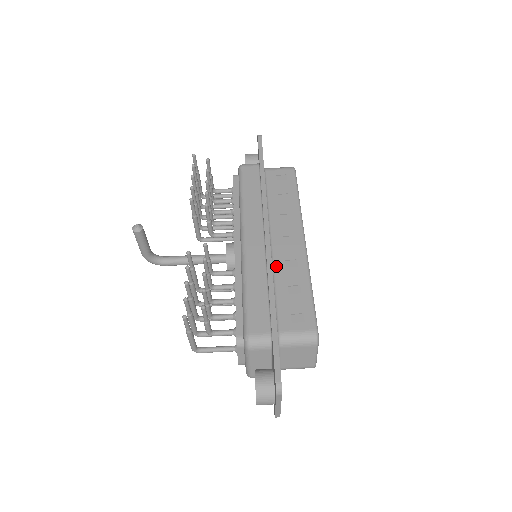
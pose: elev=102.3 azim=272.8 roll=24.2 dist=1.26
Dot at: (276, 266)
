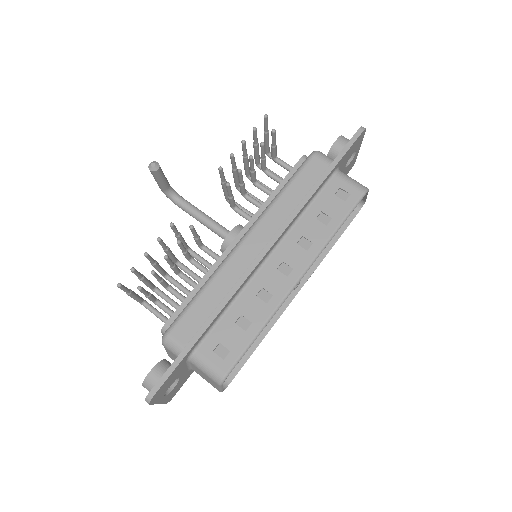
Dot at: (249, 287)
